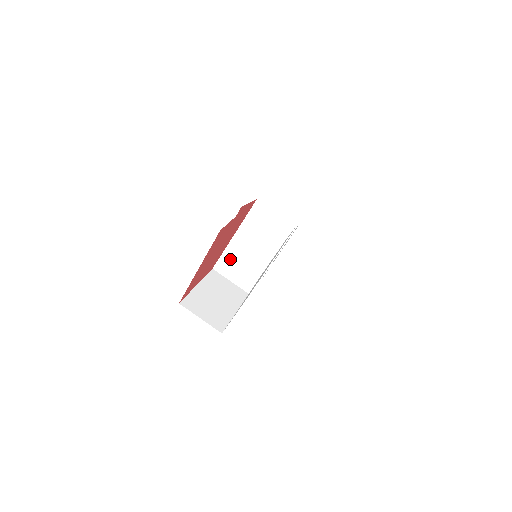
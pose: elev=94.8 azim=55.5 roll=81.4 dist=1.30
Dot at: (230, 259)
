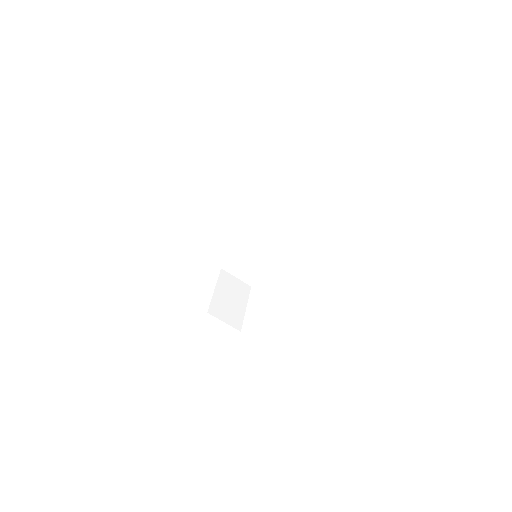
Dot at: (236, 262)
